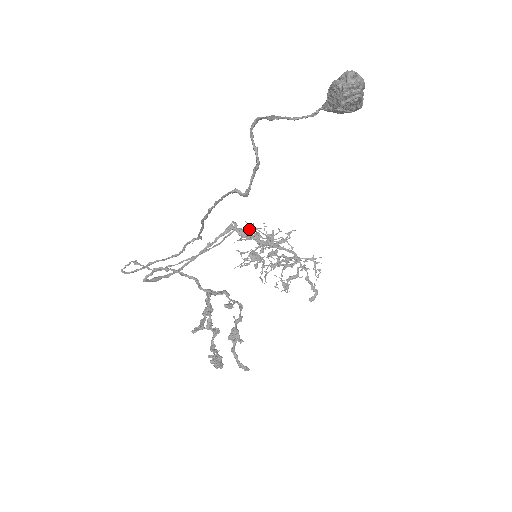
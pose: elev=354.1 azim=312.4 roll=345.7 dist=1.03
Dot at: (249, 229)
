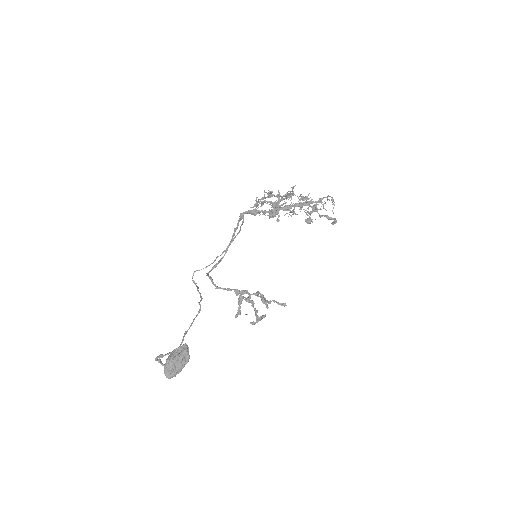
Dot at: (257, 205)
